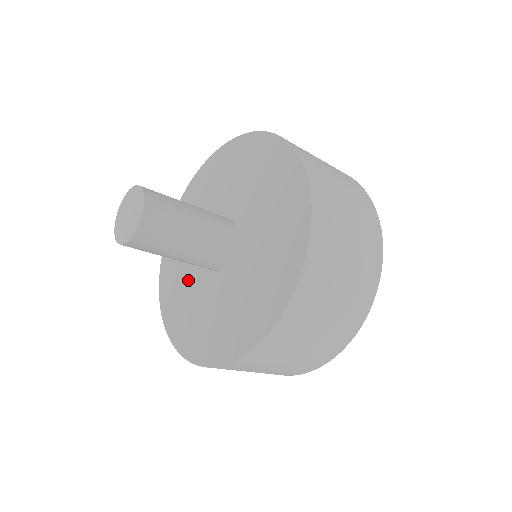
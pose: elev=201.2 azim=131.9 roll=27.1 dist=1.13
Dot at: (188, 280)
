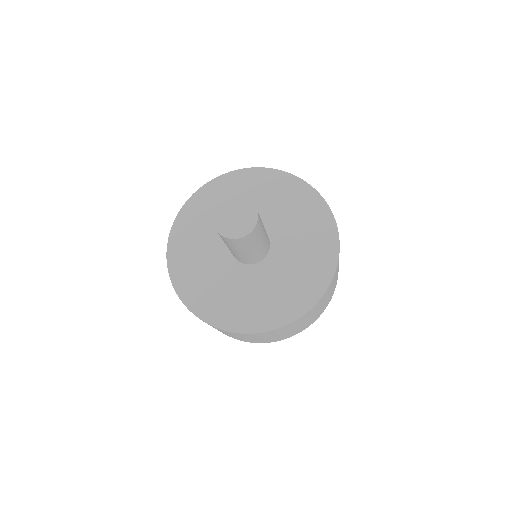
Dot at: (225, 282)
